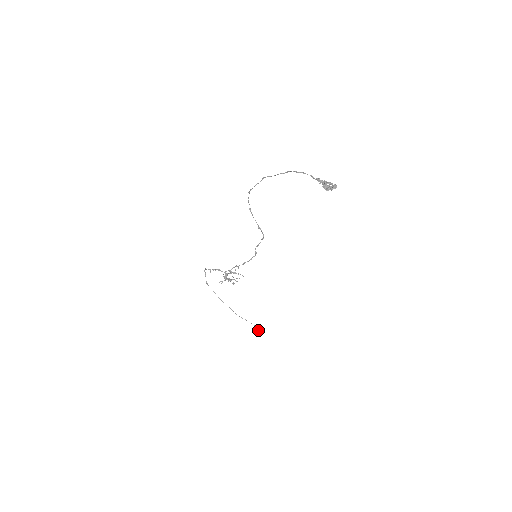
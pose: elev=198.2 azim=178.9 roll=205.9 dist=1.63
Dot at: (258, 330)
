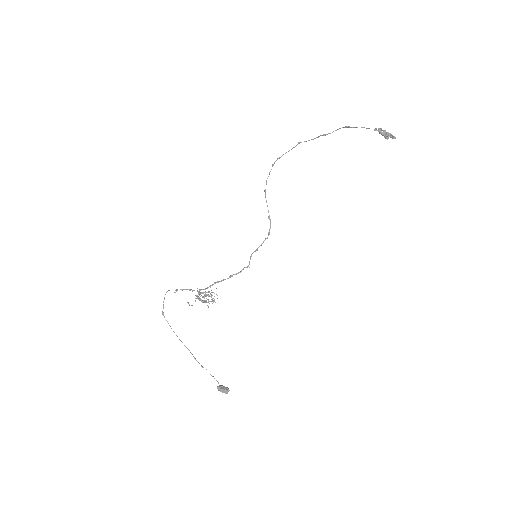
Dot at: (221, 388)
